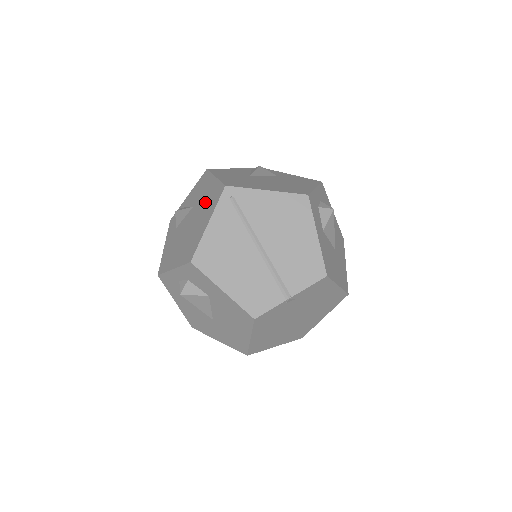
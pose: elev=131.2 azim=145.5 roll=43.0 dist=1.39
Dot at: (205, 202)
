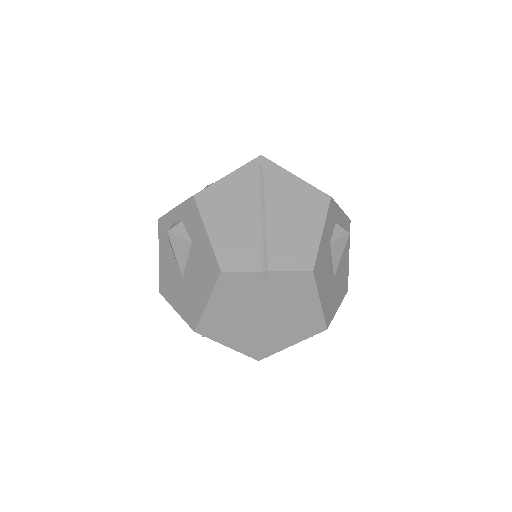
Dot at: occluded
